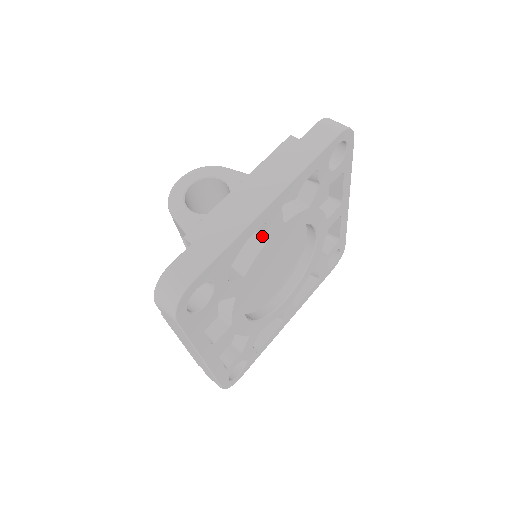
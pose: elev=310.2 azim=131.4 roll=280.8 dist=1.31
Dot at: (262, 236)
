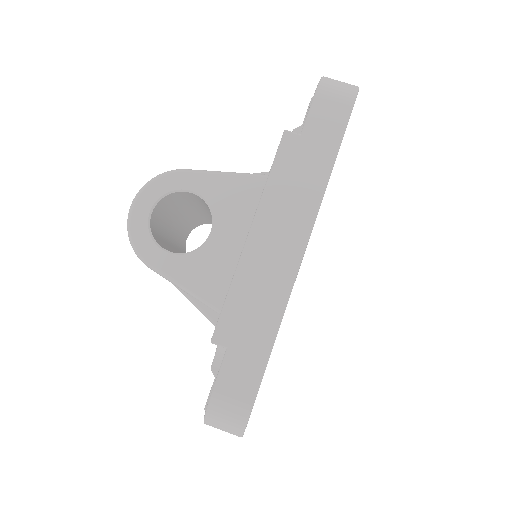
Dot at: occluded
